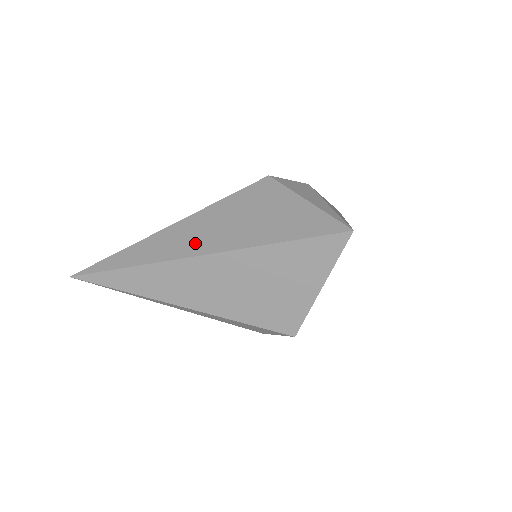
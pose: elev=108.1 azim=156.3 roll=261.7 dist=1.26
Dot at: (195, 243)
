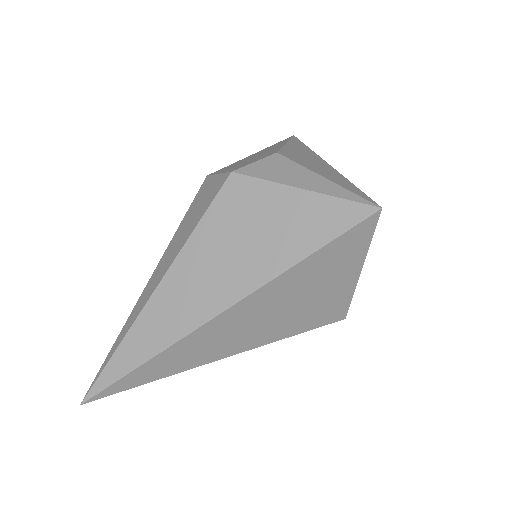
Dot at: (202, 302)
